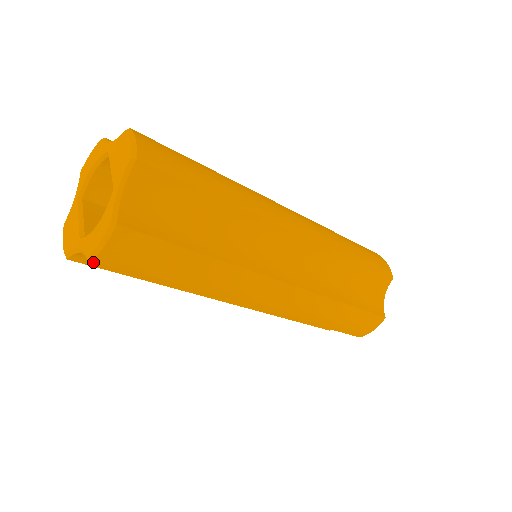
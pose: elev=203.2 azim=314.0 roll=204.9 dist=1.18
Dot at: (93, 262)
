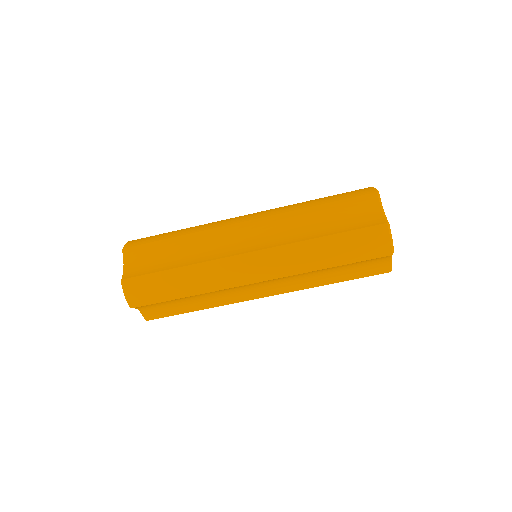
Dot at: (132, 307)
